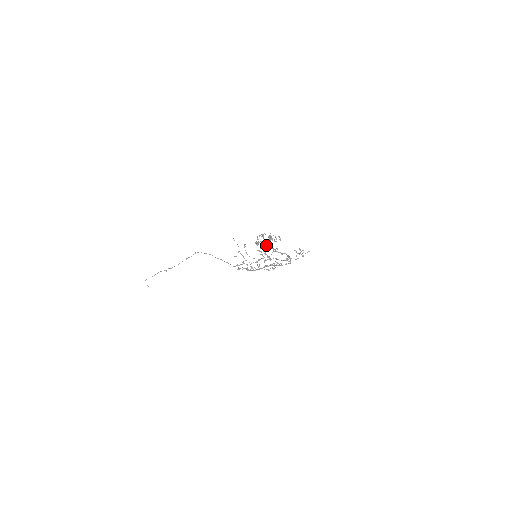
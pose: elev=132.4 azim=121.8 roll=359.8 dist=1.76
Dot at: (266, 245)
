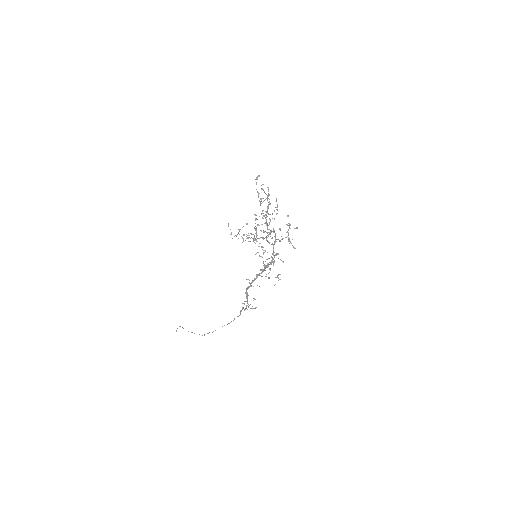
Dot at: occluded
